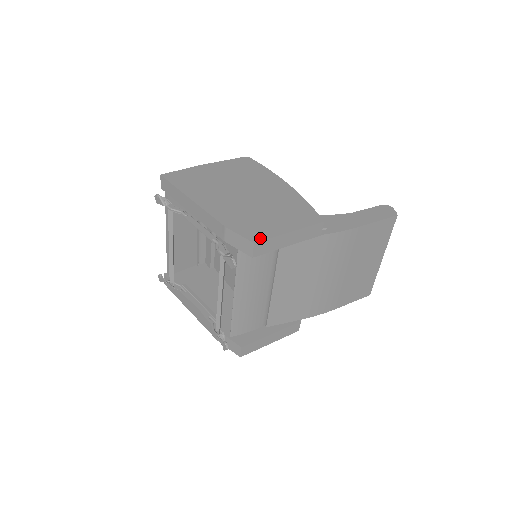
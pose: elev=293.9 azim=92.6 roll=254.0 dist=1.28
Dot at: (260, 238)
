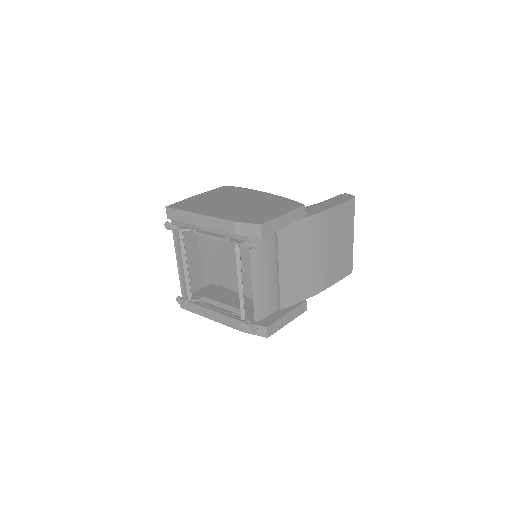
Dot at: (264, 221)
